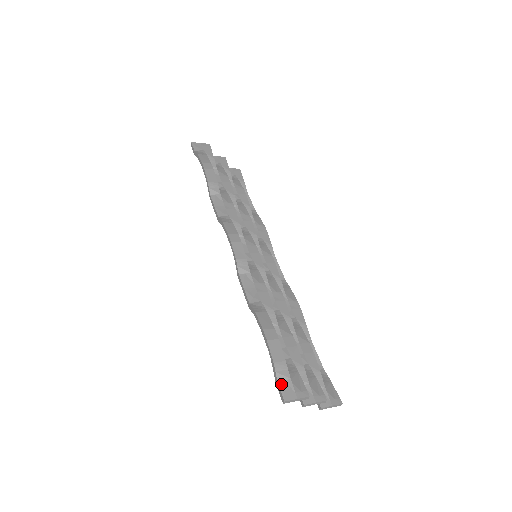
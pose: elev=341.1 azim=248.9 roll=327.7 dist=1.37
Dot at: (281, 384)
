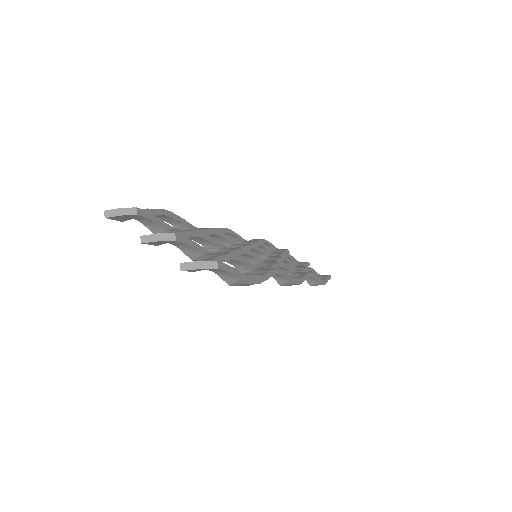
Dot at: occluded
